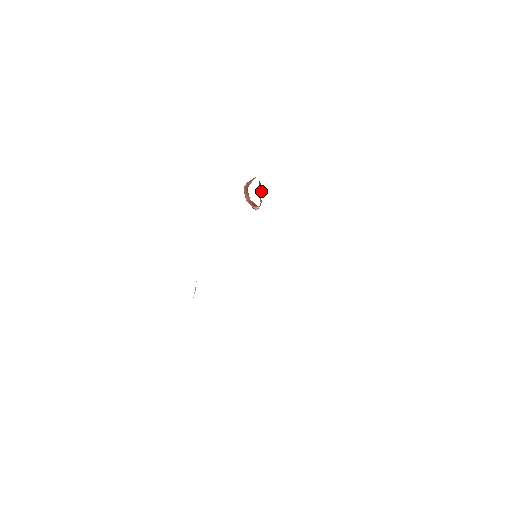
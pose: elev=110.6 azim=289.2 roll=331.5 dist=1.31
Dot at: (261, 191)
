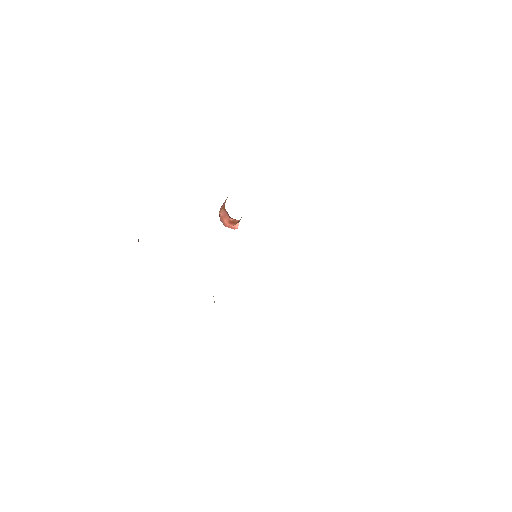
Dot at: occluded
